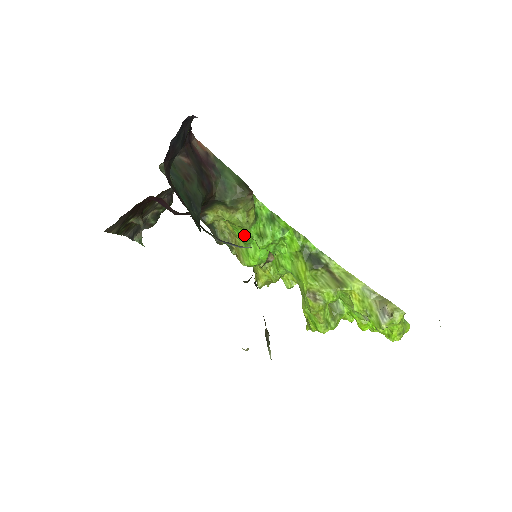
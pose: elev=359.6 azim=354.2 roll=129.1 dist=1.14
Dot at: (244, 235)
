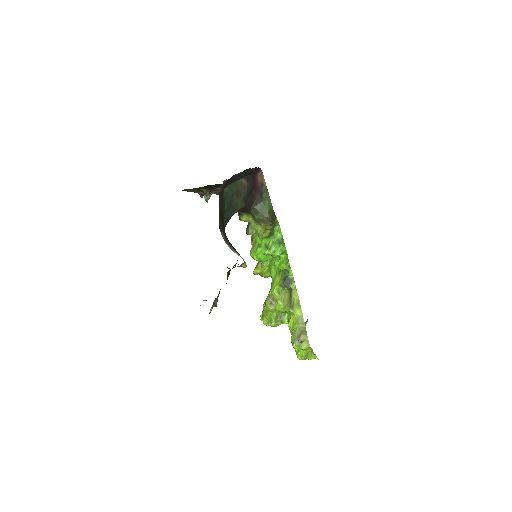
Dot at: (258, 240)
